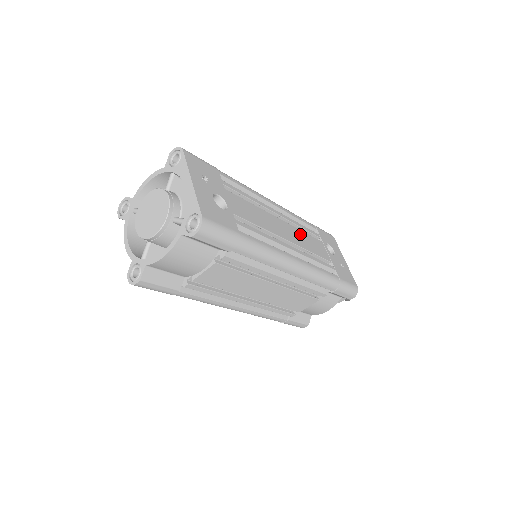
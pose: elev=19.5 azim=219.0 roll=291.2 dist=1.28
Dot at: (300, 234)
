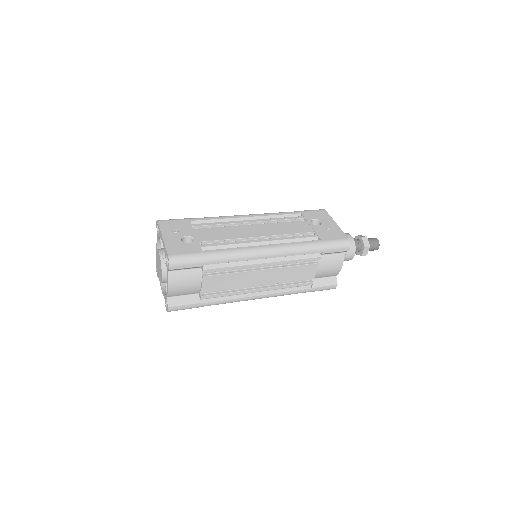
Dot at: (276, 226)
